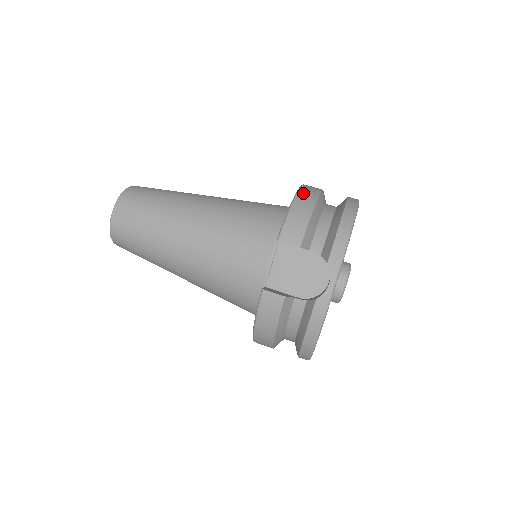
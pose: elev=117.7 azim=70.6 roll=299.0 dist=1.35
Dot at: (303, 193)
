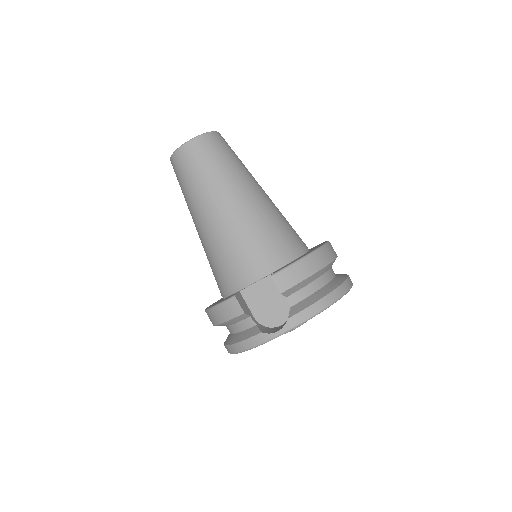
Dot at: (319, 254)
